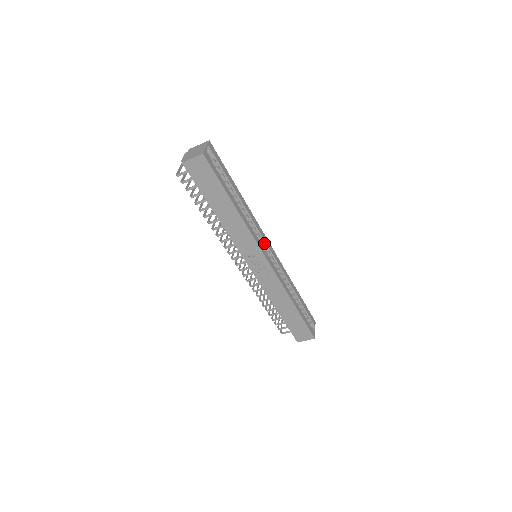
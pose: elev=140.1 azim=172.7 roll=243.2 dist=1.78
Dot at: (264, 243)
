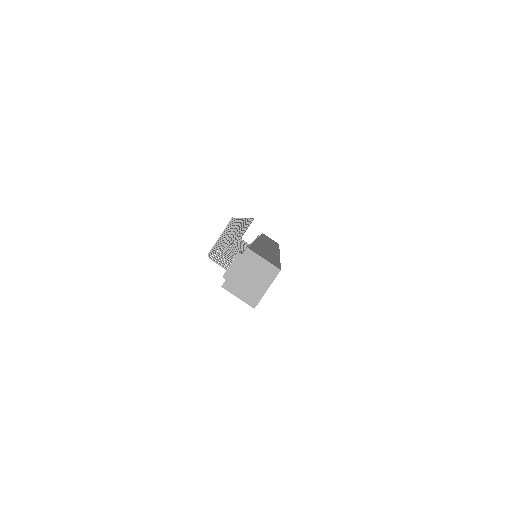
Dot at: occluded
